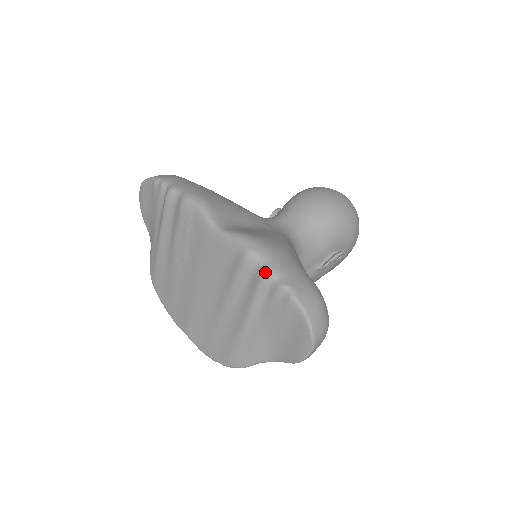
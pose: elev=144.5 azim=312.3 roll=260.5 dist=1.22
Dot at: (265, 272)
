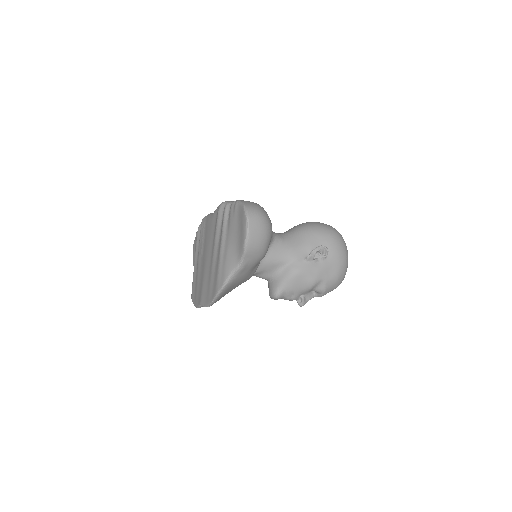
Dot at: (227, 203)
